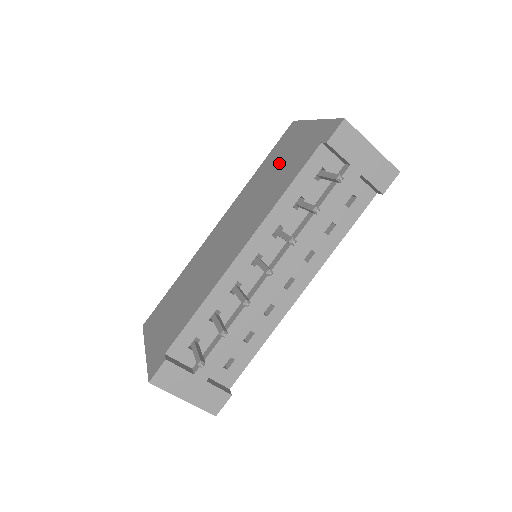
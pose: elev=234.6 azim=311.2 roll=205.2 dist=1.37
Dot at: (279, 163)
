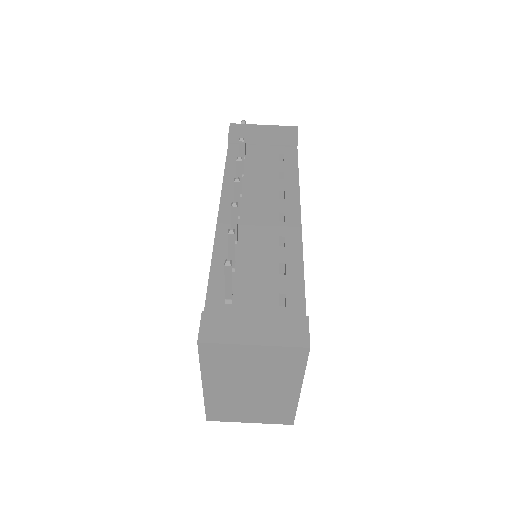
Dot at: occluded
